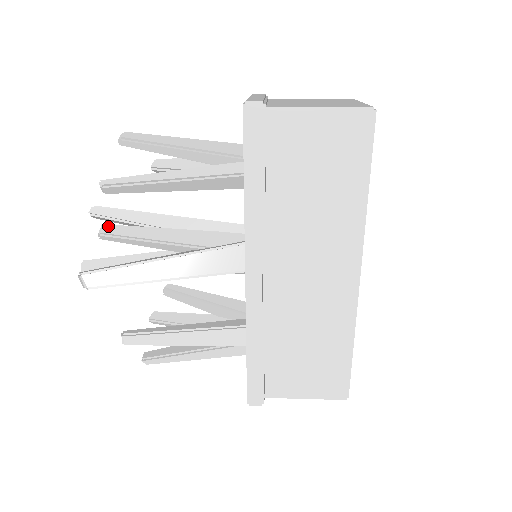
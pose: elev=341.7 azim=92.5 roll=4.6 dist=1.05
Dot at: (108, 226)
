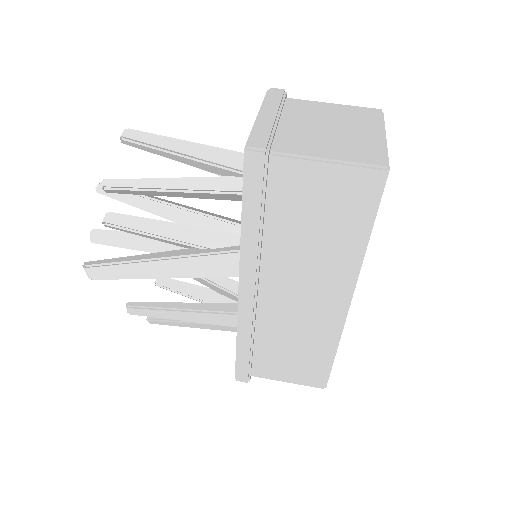
Dot at: (112, 215)
